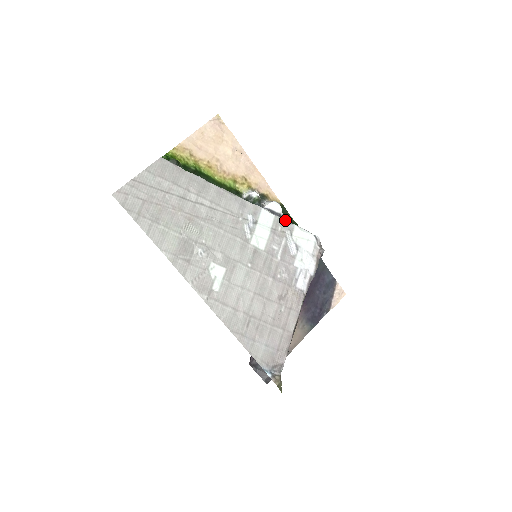
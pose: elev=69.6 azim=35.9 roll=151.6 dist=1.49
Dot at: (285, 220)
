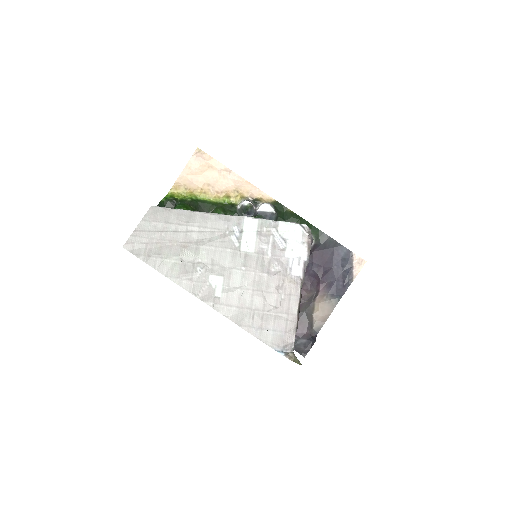
Dot at: (269, 220)
